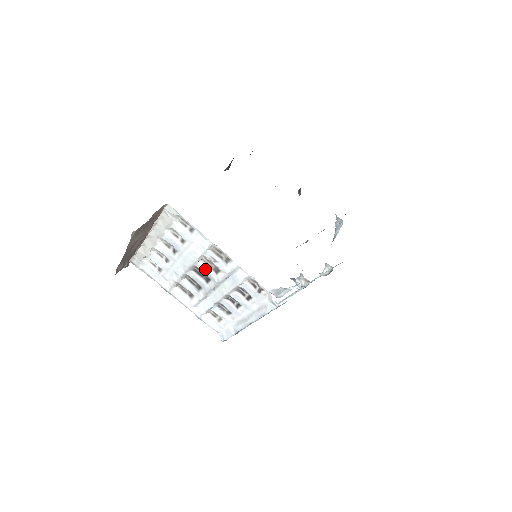
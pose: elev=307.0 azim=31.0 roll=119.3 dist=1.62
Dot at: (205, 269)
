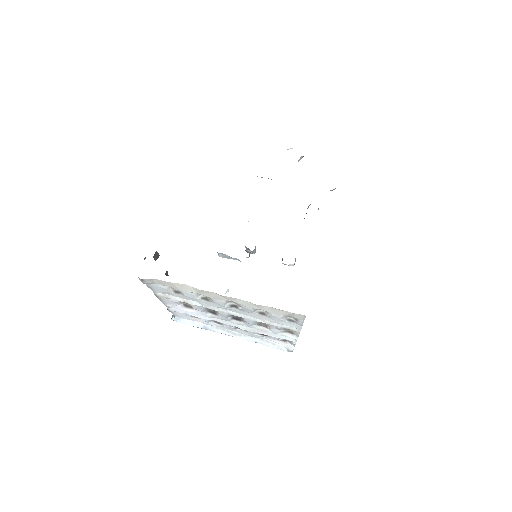
Dot at: (251, 322)
